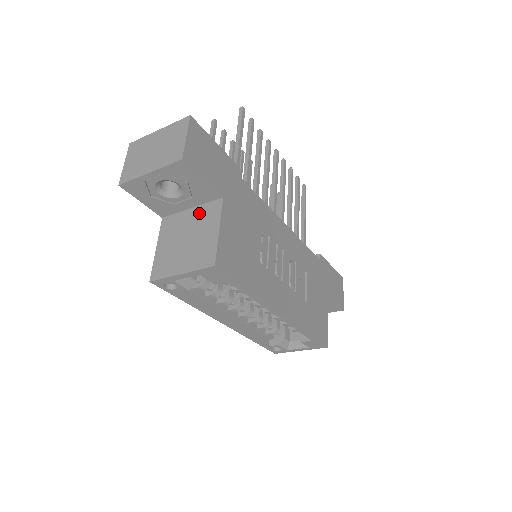
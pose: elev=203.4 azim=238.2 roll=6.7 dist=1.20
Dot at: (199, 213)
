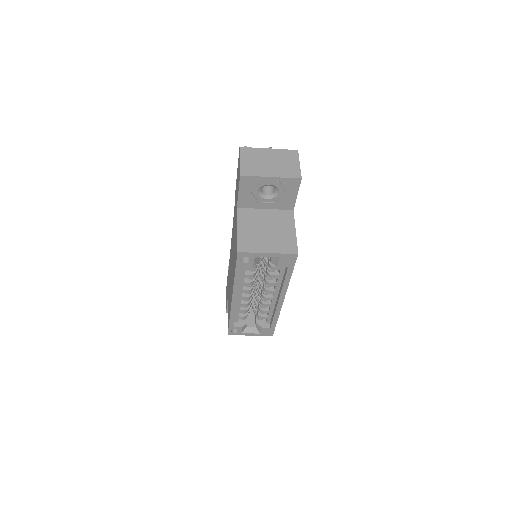
Dot at: (274, 215)
